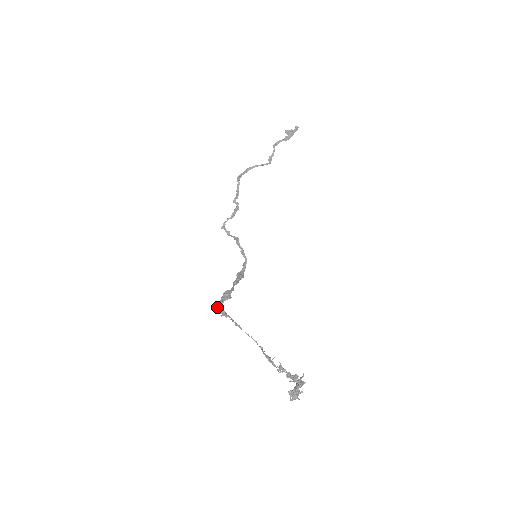
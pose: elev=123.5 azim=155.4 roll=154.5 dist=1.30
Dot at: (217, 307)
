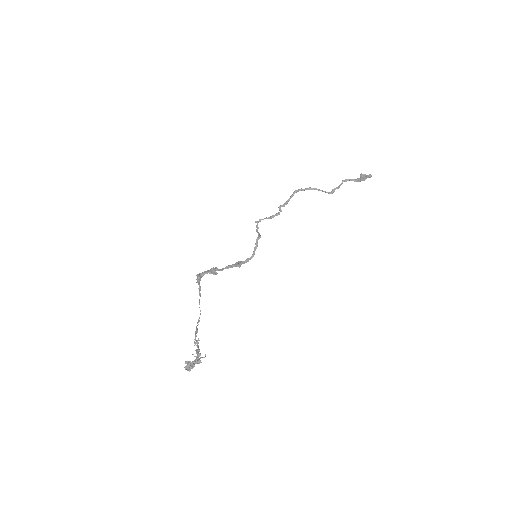
Dot at: (198, 274)
